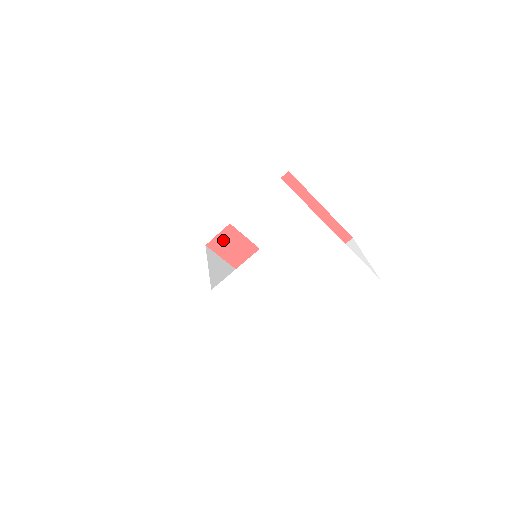
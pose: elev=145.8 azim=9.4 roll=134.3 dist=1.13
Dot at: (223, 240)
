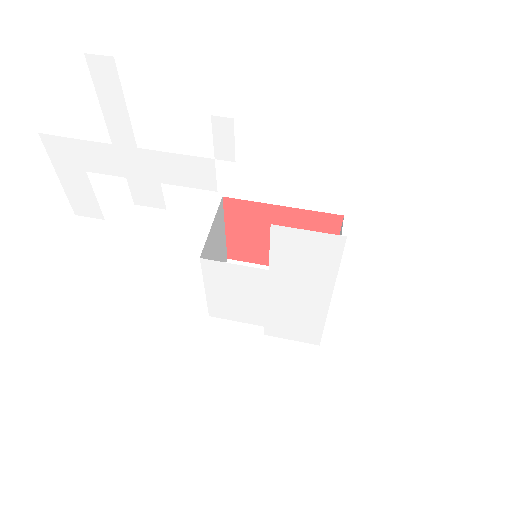
Dot at: (240, 206)
